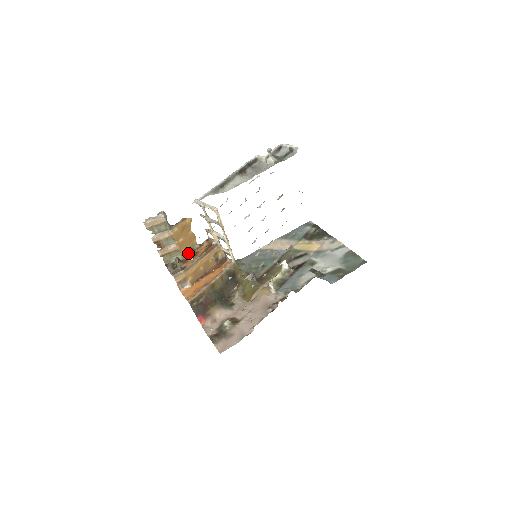
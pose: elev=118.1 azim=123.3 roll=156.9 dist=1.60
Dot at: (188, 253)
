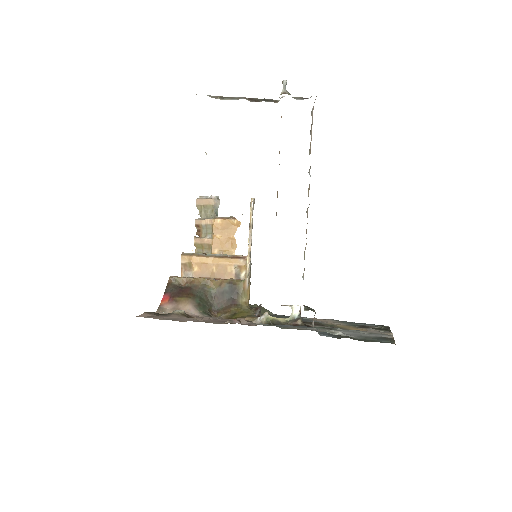
Dot at: occluded
